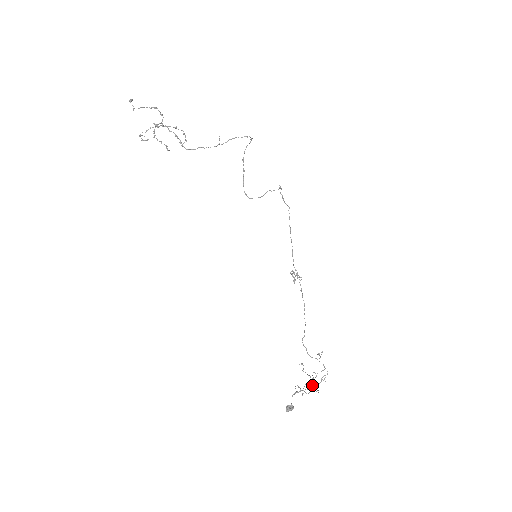
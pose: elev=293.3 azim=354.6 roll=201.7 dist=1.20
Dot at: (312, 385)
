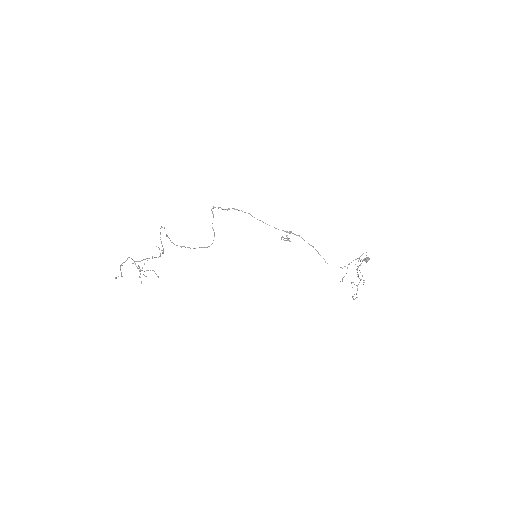
Dot at: (363, 260)
